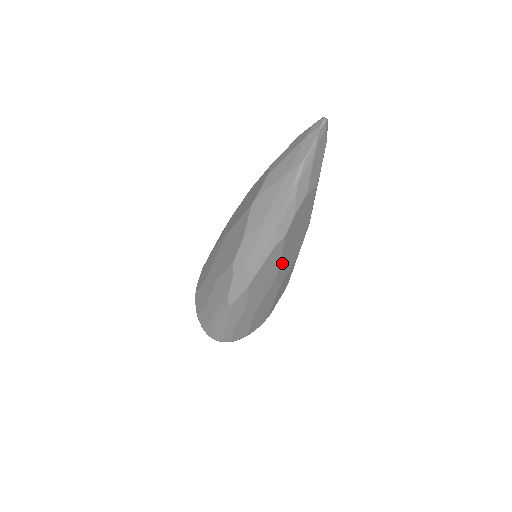
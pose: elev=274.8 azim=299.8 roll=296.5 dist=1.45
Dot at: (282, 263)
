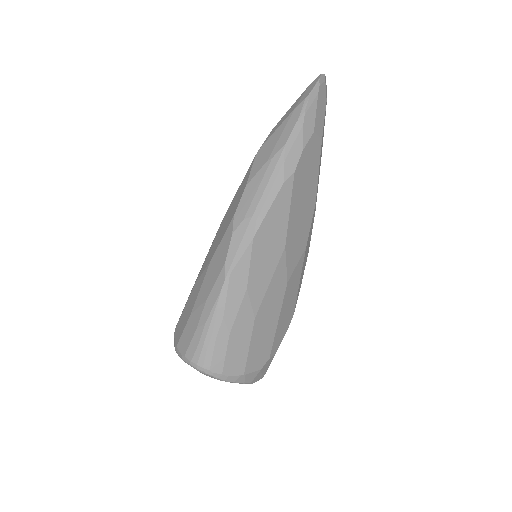
Dot at: (290, 230)
